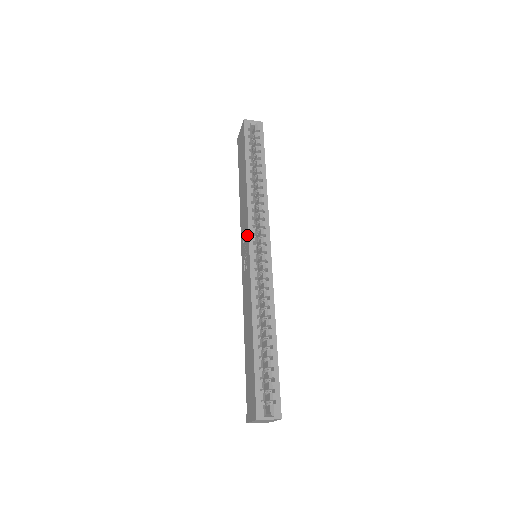
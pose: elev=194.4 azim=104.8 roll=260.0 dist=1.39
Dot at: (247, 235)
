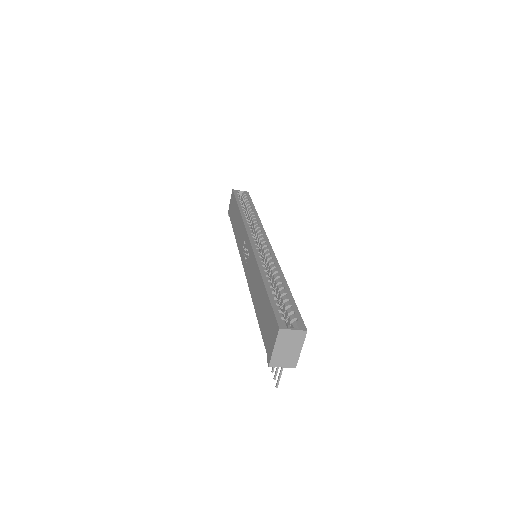
Dot at: (246, 236)
